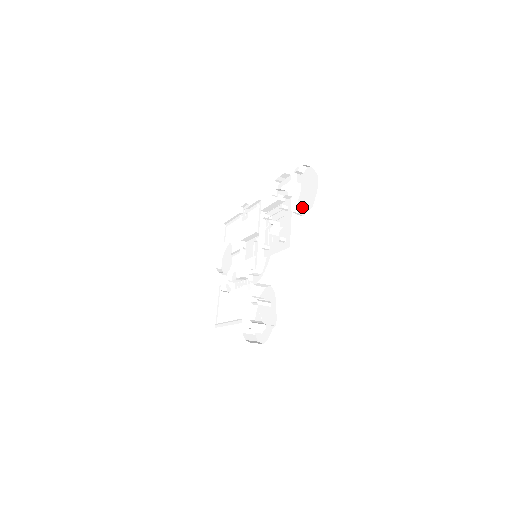
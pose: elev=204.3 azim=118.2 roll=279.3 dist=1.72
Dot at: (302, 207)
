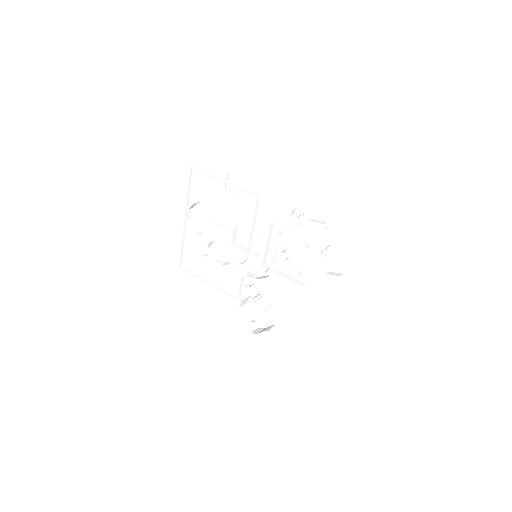
Dot at: (329, 262)
